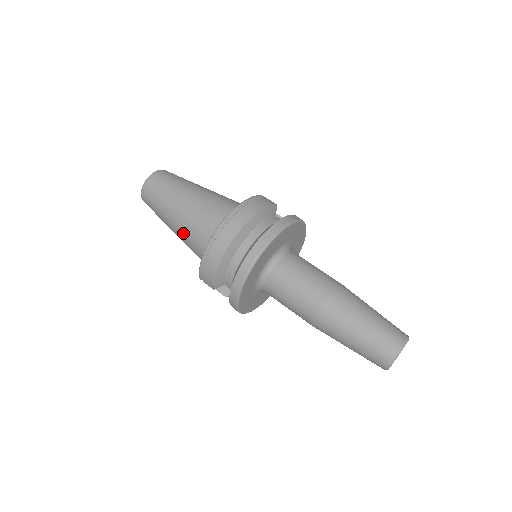
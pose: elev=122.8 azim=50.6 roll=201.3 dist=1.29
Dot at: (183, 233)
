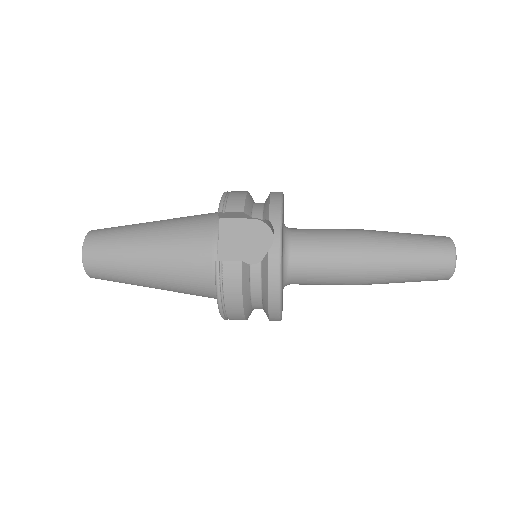
Dot at: (171, 223)
